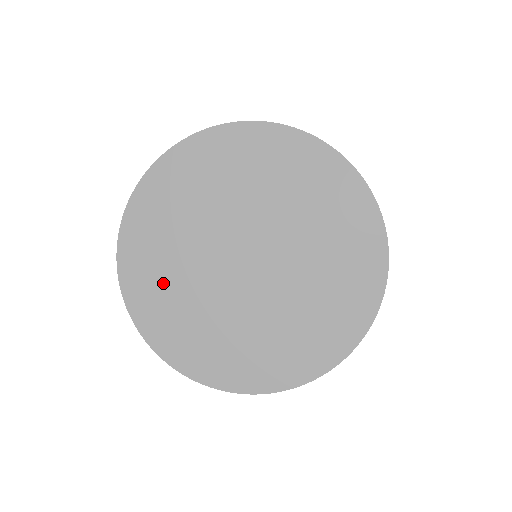
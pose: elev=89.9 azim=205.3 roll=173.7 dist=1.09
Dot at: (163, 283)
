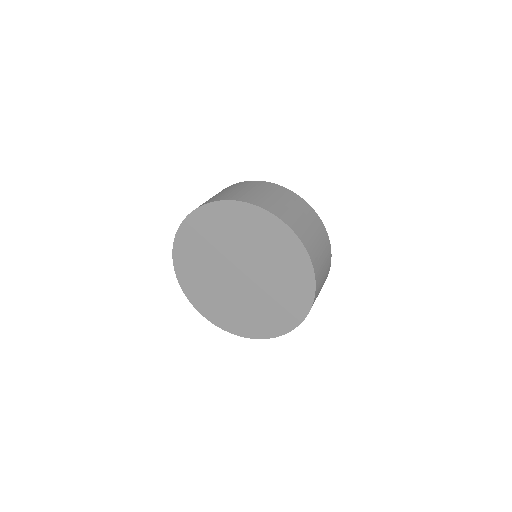
Dot at: (198, 280)
